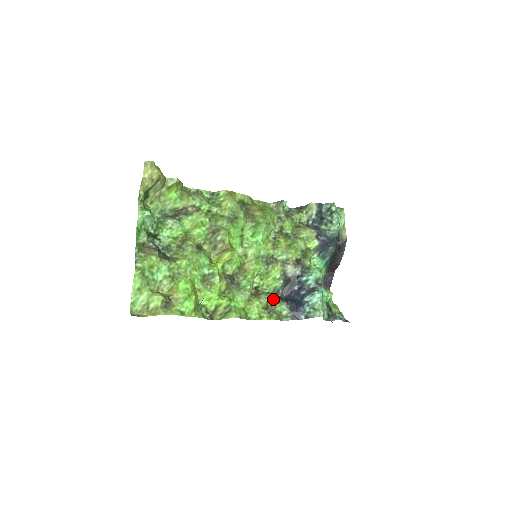
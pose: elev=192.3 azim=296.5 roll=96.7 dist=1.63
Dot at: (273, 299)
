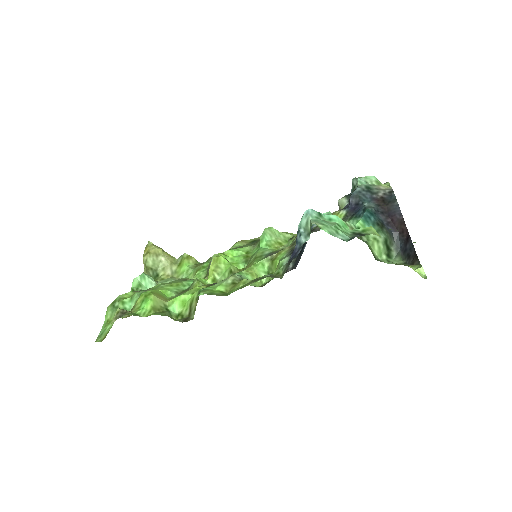
Dot at: occluded
